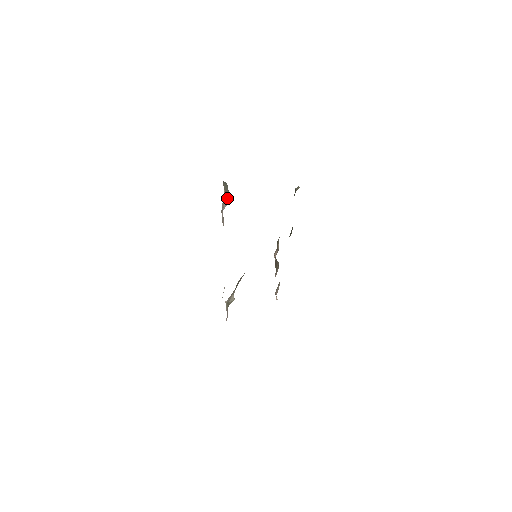
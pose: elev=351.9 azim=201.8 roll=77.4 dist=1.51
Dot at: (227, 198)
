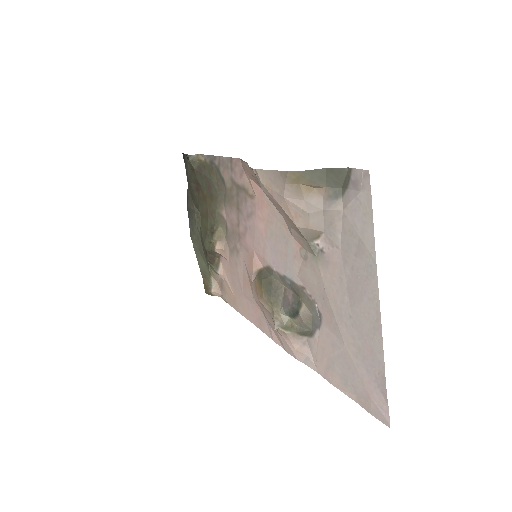
Dot at: (311, 191)
